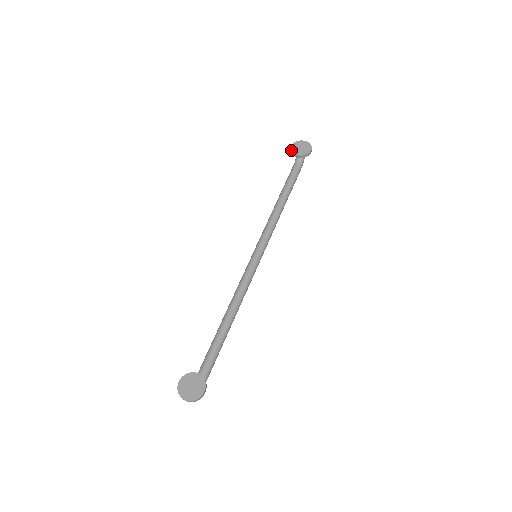
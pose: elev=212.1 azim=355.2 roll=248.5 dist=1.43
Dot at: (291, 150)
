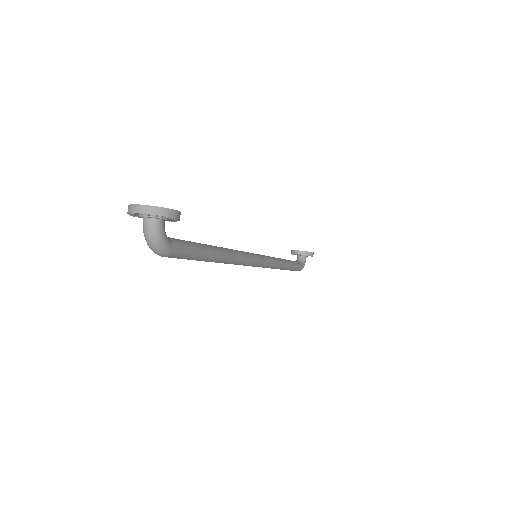
Dot at: (292, 250)
